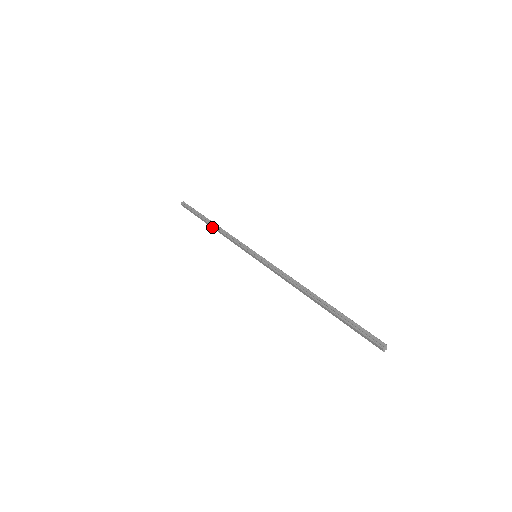
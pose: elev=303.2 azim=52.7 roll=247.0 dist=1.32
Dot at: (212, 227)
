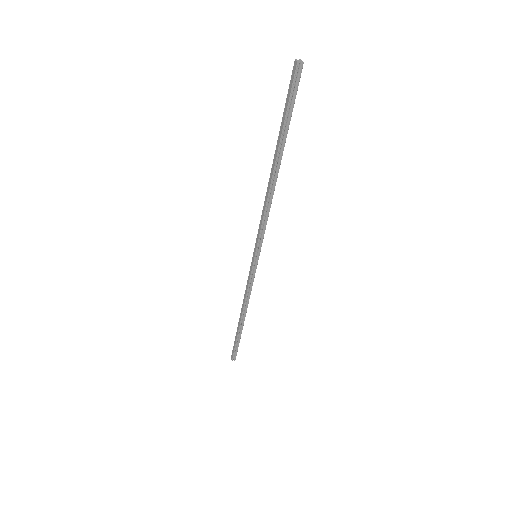
Dot at: (241, 317)
